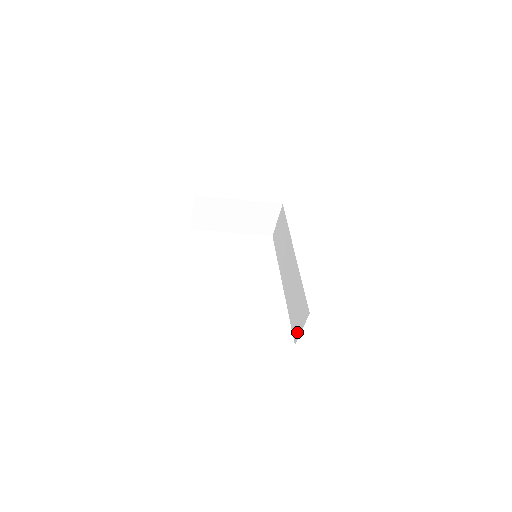
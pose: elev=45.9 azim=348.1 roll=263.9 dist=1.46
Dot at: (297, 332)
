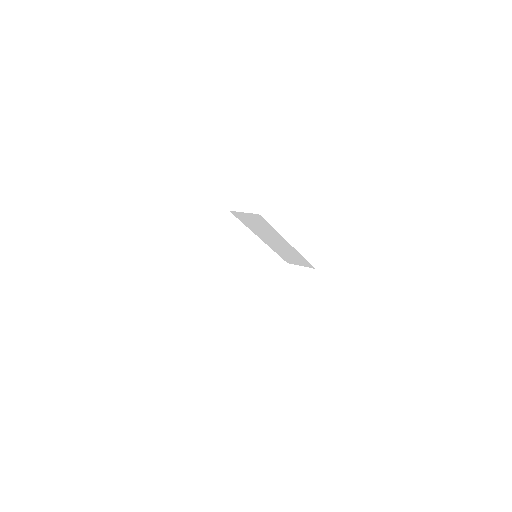
Dot at: (293, 263)
